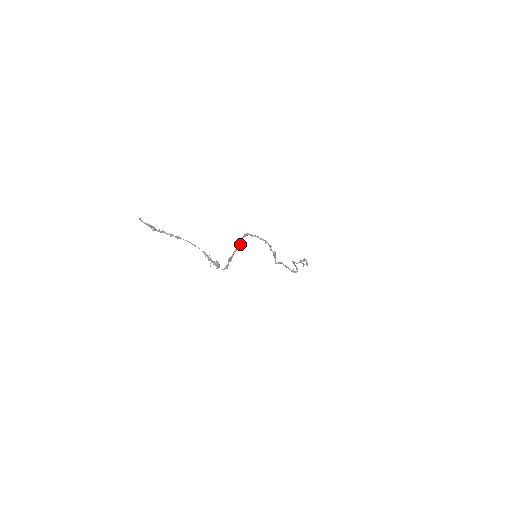
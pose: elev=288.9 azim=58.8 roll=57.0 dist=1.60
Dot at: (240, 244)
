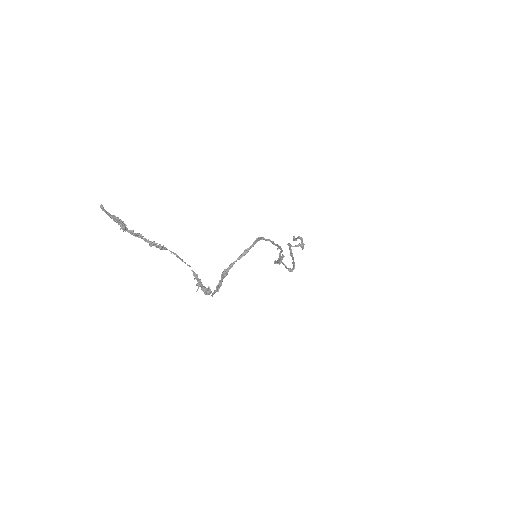
Dot at: (246, 253)
